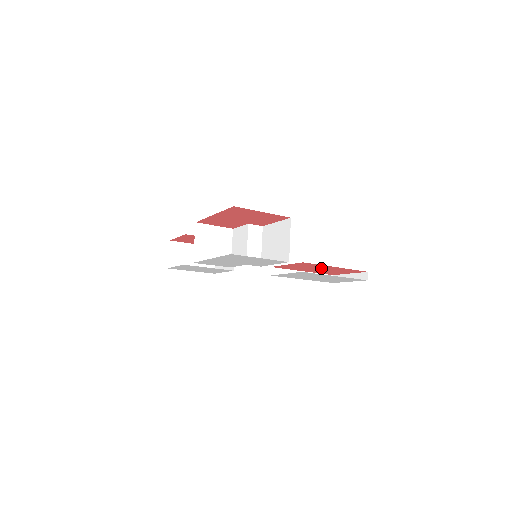
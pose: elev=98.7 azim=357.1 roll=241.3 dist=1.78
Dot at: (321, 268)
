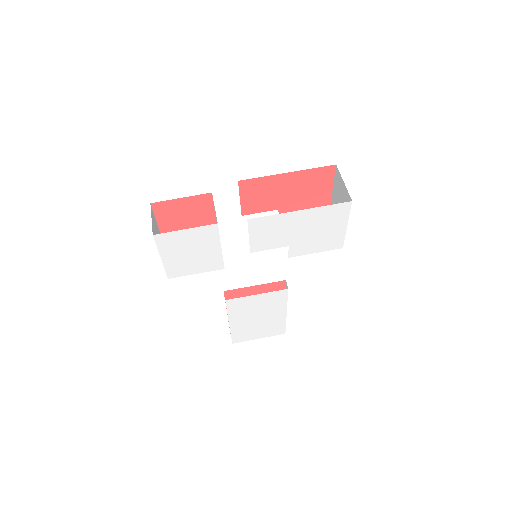
Dot at: occluded
